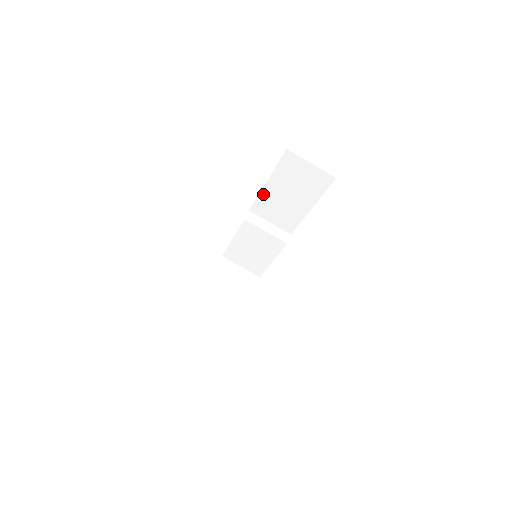
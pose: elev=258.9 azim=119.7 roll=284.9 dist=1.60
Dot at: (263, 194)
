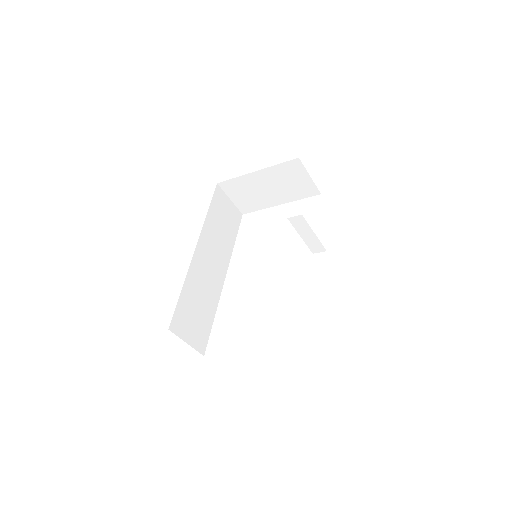
Dot at: occluded
